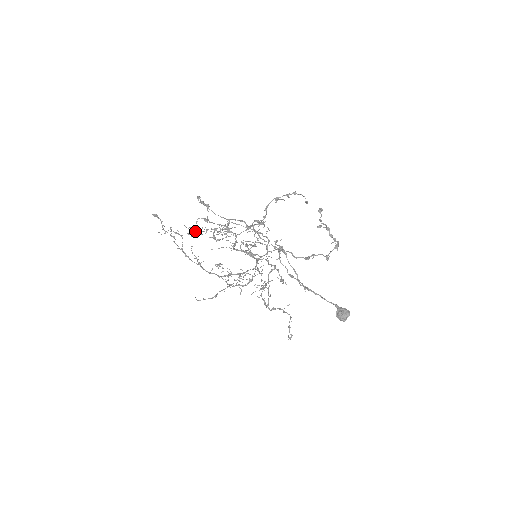
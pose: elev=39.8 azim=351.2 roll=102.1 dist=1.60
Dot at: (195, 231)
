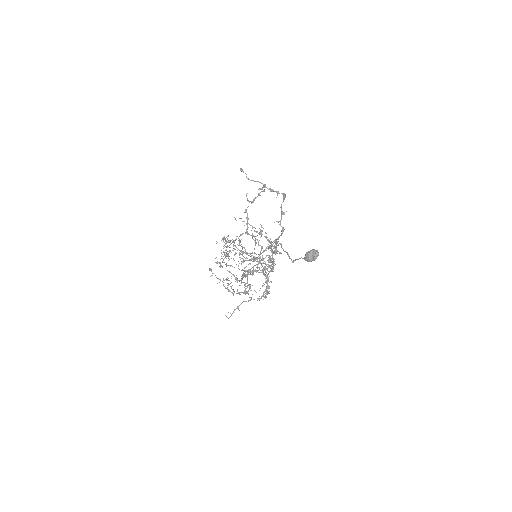
Dot at: occluded
